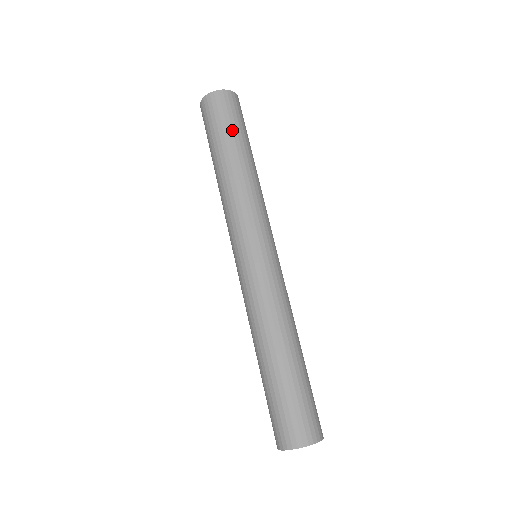
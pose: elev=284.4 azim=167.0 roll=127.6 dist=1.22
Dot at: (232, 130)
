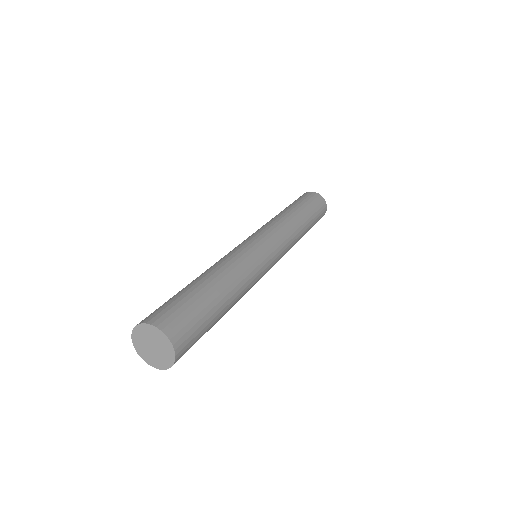
Dot at: (301, 202)
